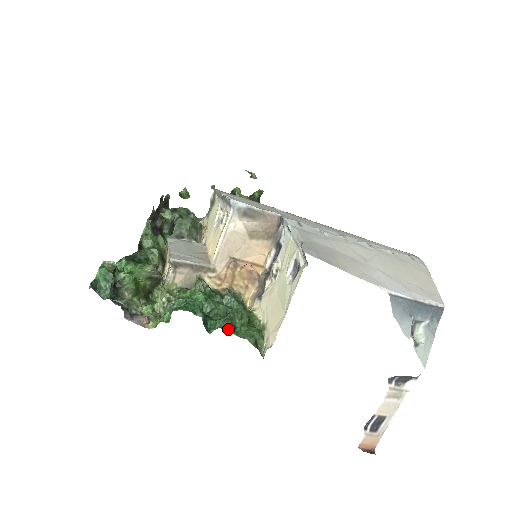
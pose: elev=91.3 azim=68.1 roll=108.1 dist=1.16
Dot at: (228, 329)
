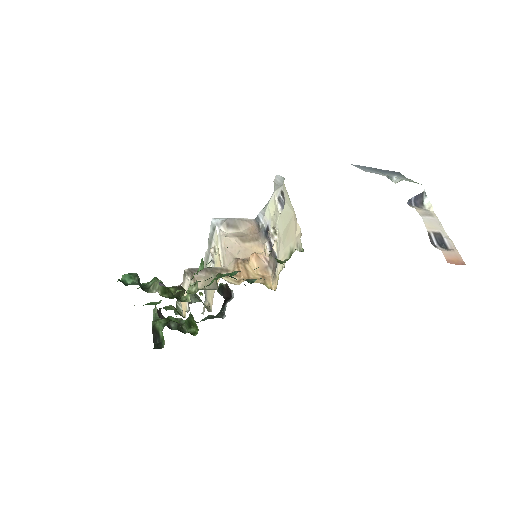
Dot at: occluded
